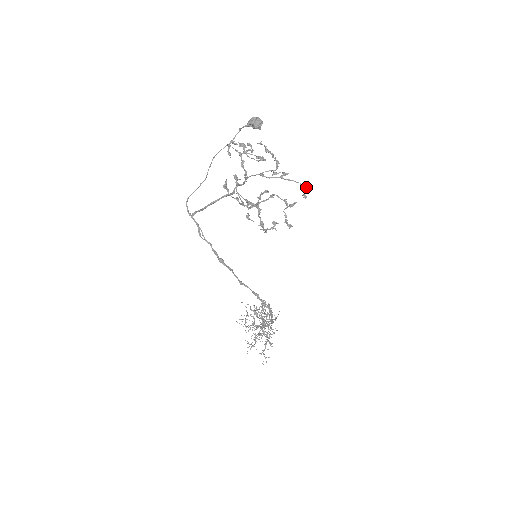
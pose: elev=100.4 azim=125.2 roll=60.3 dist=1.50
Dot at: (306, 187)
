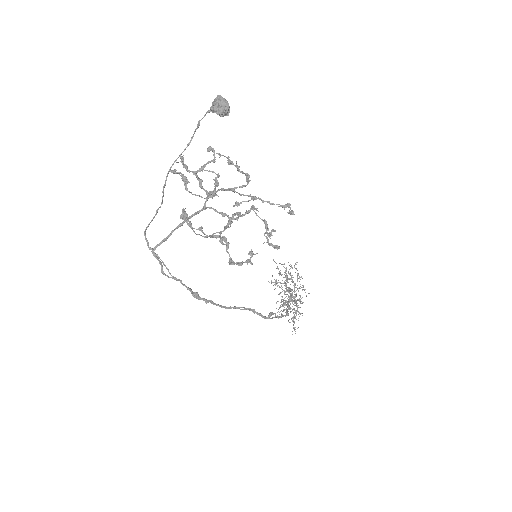
Dot at: (289, 207)
